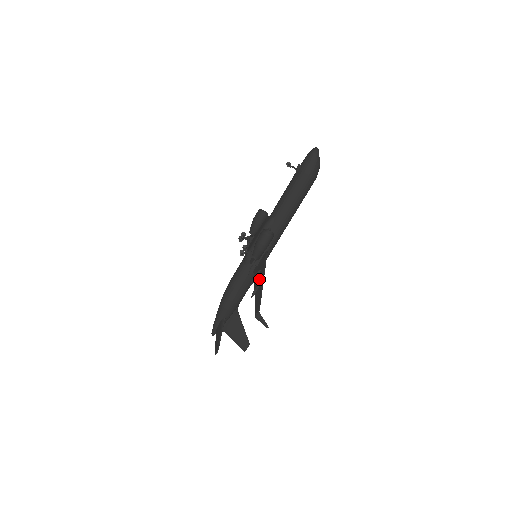
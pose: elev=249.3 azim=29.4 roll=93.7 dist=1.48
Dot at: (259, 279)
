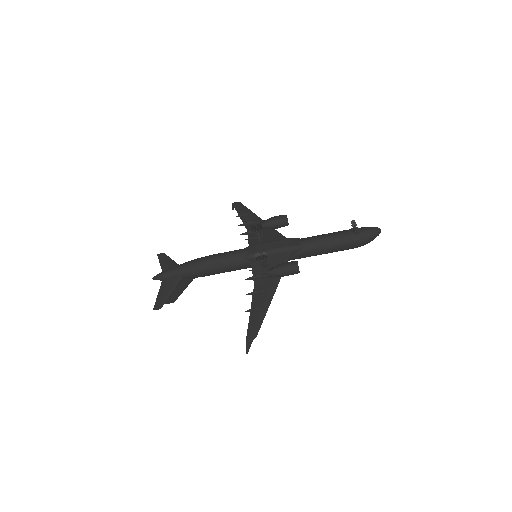
Dot at: (263, 300)
